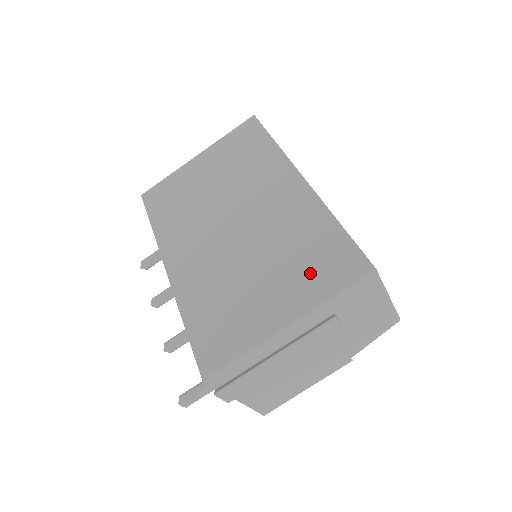
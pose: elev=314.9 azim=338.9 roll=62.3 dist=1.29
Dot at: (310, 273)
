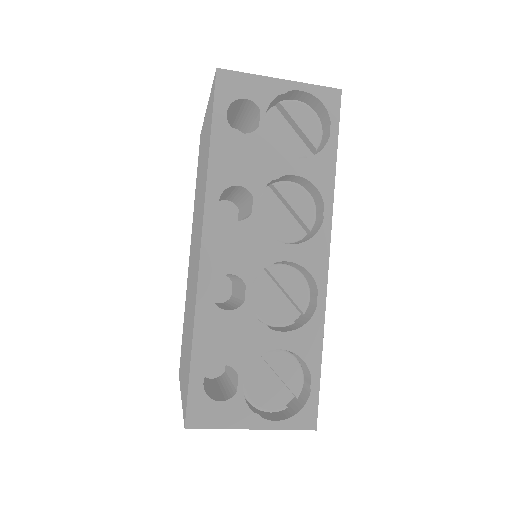
Dot at: (185, 371)
